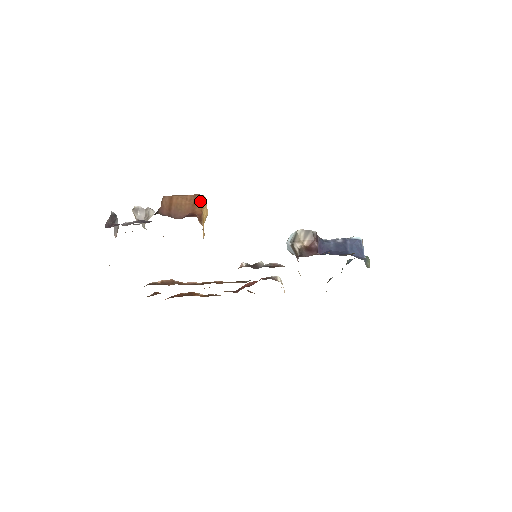
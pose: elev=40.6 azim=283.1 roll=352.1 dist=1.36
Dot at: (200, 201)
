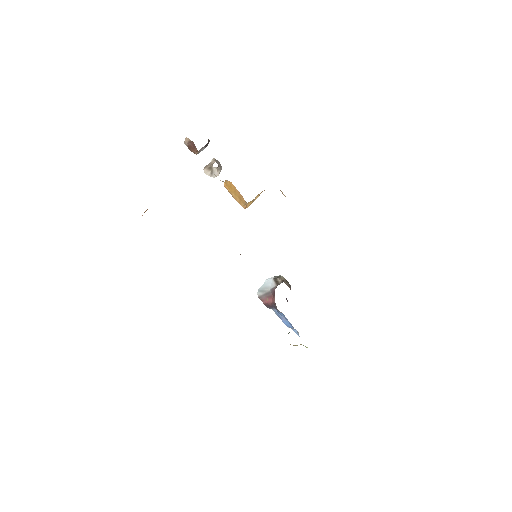
Dot at: occluded
